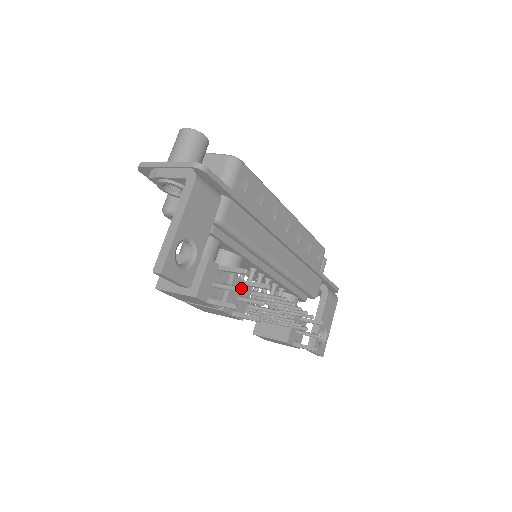
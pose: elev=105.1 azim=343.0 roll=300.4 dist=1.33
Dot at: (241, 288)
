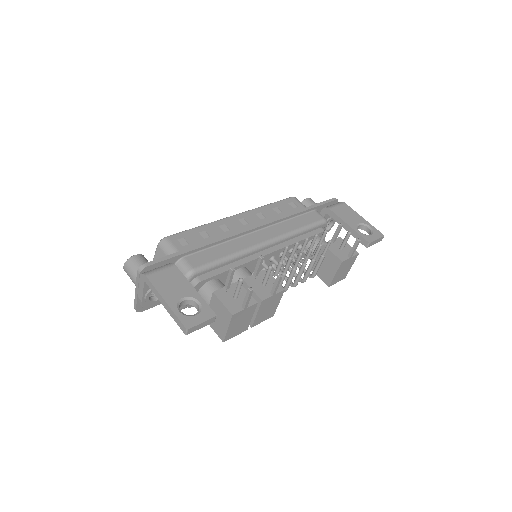
Dot at: (240, 279)
